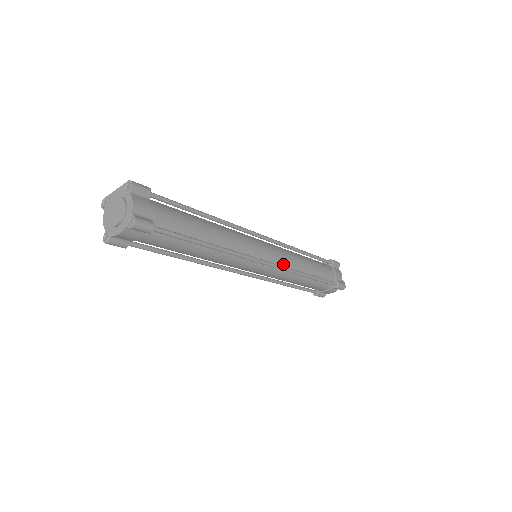
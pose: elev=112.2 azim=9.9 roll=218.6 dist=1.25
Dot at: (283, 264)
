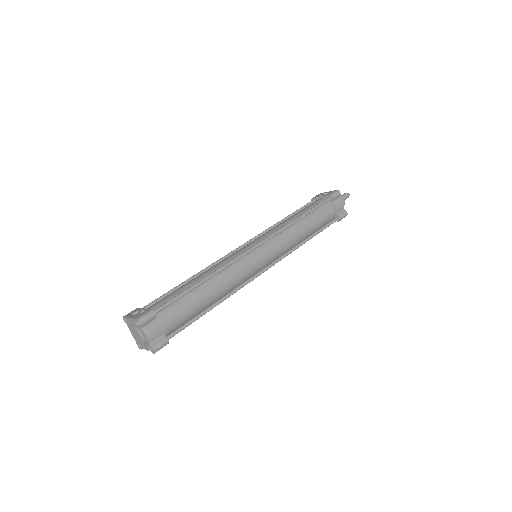
Dot at: (281, 252)
